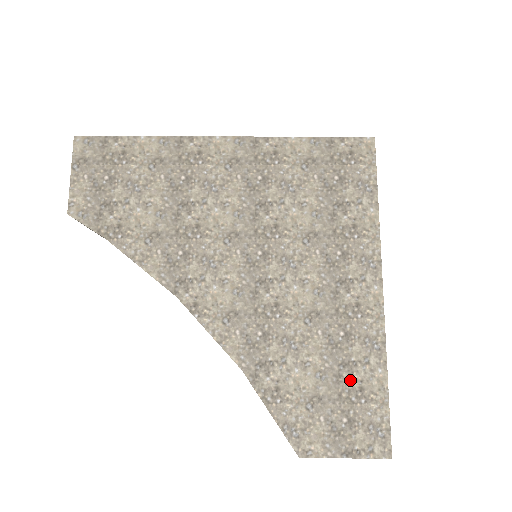
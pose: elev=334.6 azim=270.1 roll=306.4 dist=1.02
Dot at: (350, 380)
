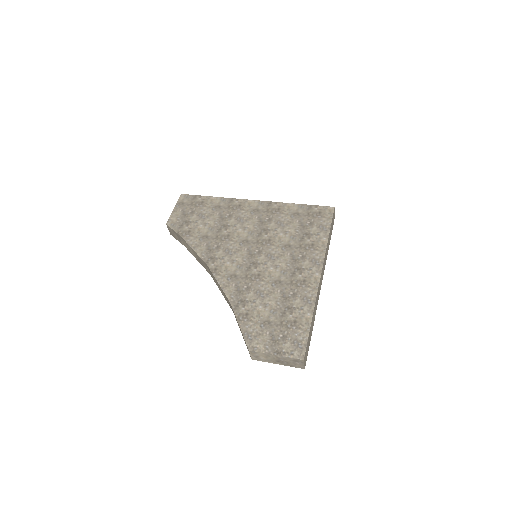
Dot at: (289, 316)
